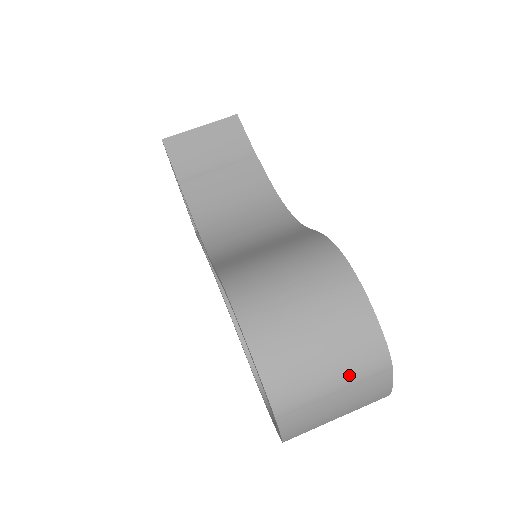
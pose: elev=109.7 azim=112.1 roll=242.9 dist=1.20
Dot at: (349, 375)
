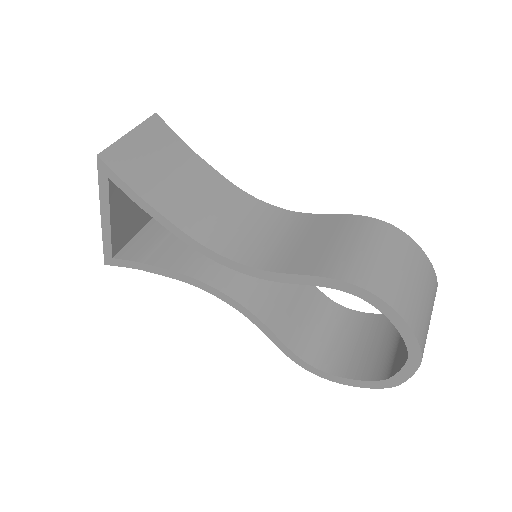
Dot at: (432, 309)
